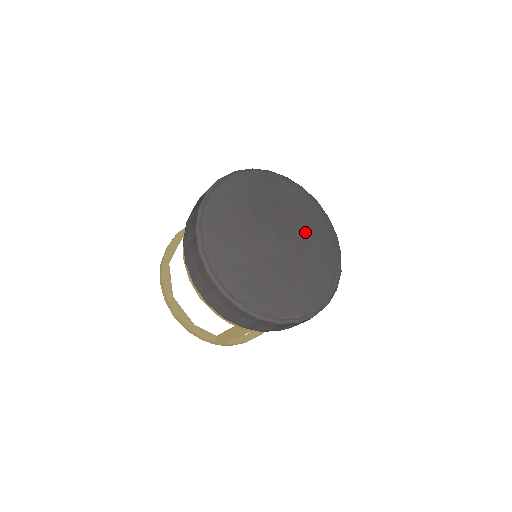
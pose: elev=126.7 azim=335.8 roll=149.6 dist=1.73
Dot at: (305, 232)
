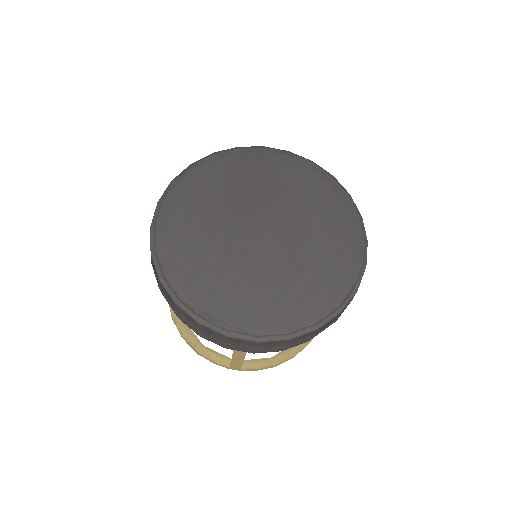
Dot at: (306, 217)
